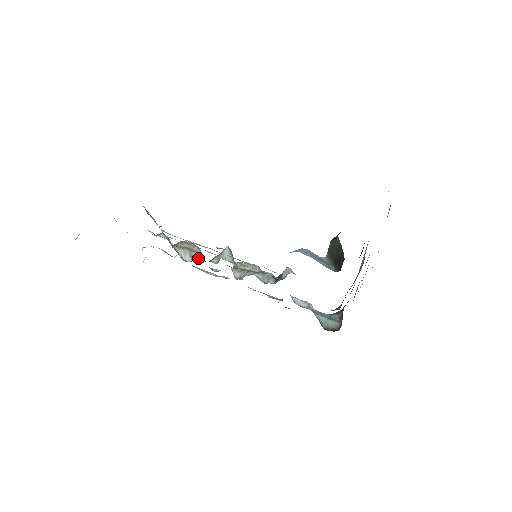
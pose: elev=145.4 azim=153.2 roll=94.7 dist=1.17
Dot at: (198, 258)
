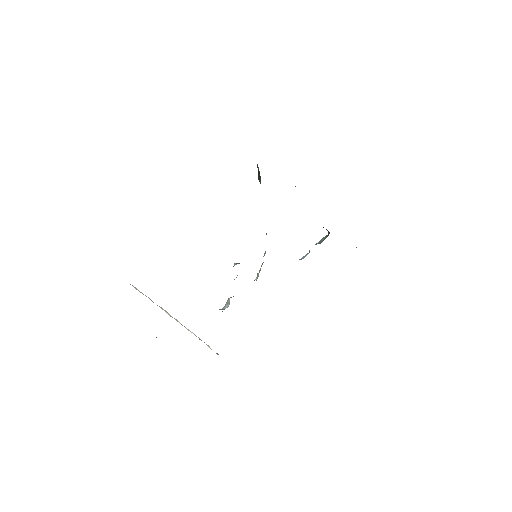
Dot at: occluded
